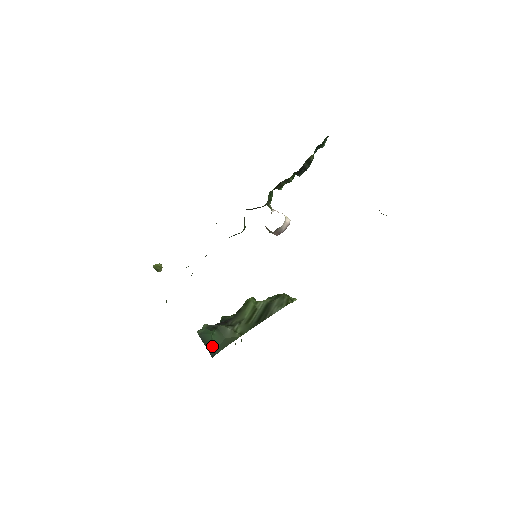
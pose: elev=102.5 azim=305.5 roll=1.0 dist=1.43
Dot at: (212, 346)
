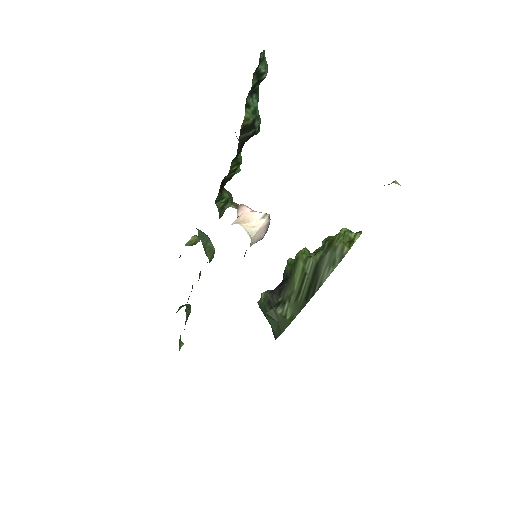
Dot at: (271, 327)
